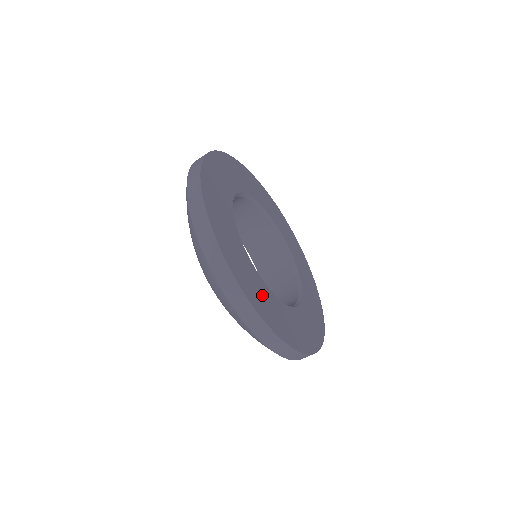
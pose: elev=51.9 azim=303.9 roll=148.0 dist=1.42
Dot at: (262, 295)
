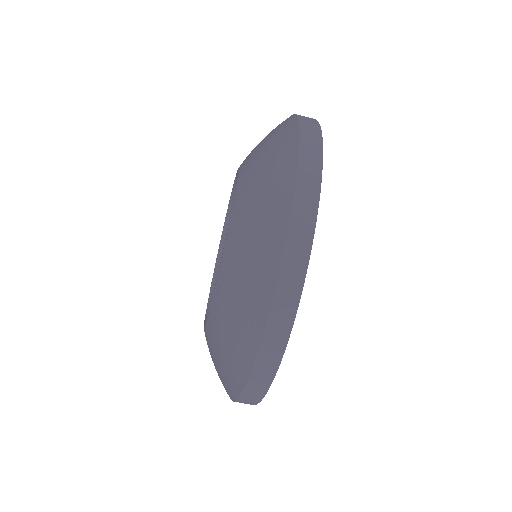
Dot at: occluded
